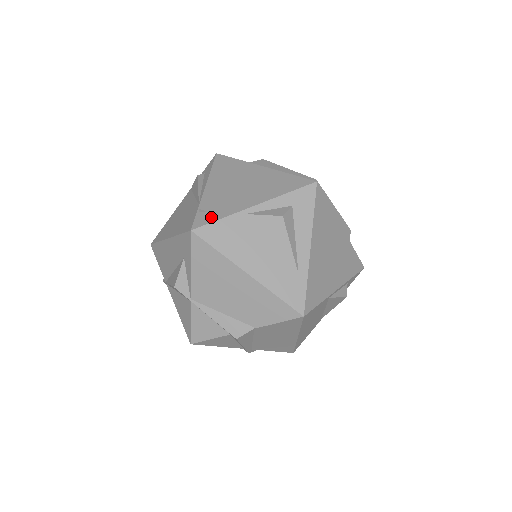
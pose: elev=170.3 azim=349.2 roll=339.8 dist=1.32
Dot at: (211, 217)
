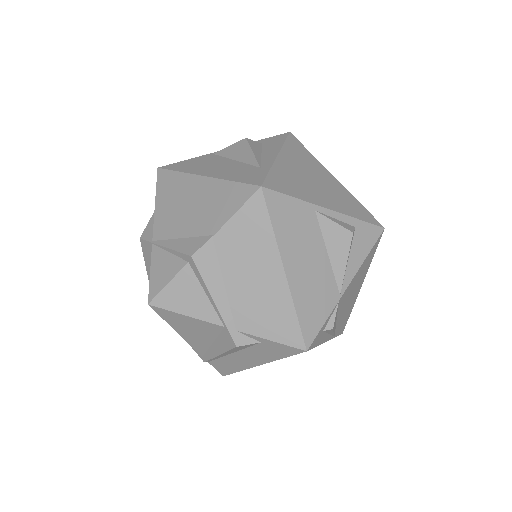
Dot at: occluded
